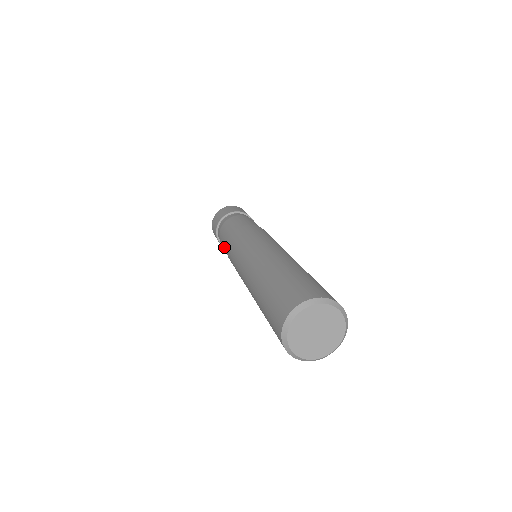
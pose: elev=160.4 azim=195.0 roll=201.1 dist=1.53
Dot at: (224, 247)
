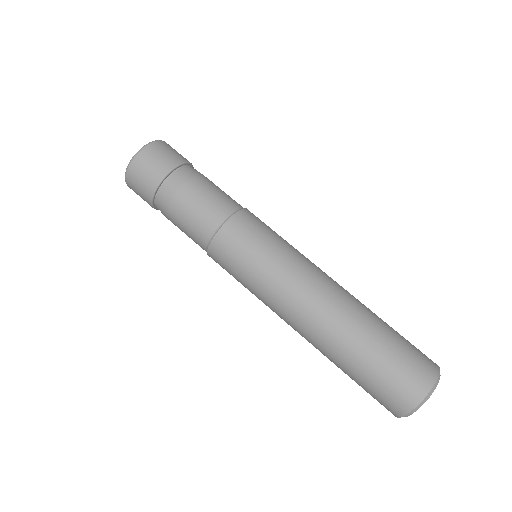
Dot at: occluded
